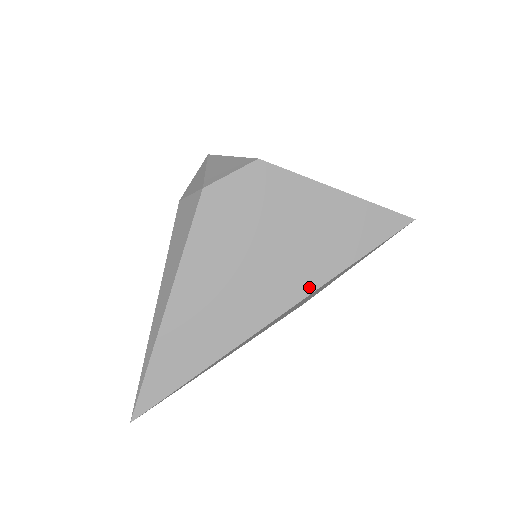
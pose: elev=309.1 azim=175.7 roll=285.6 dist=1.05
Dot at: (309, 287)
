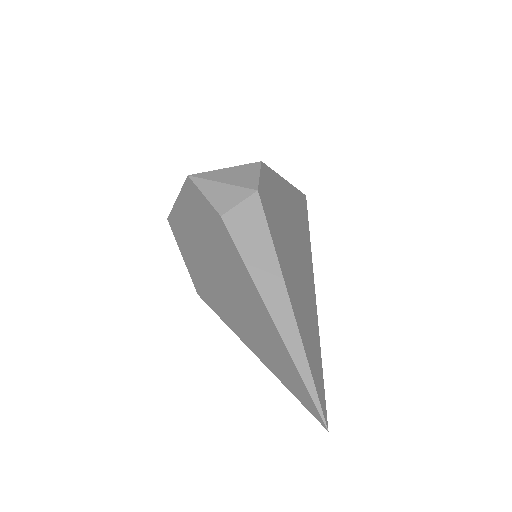
Dot at: (310, 256)
